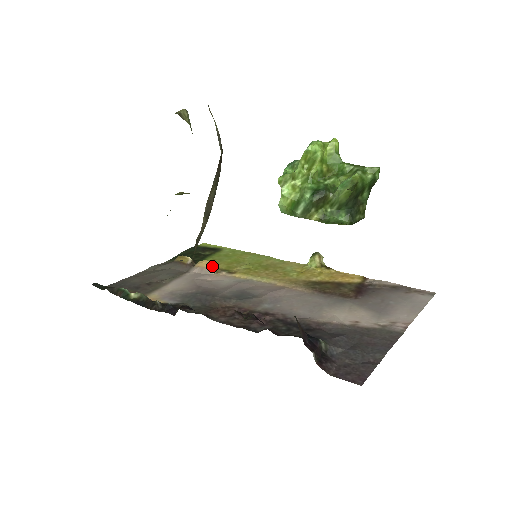
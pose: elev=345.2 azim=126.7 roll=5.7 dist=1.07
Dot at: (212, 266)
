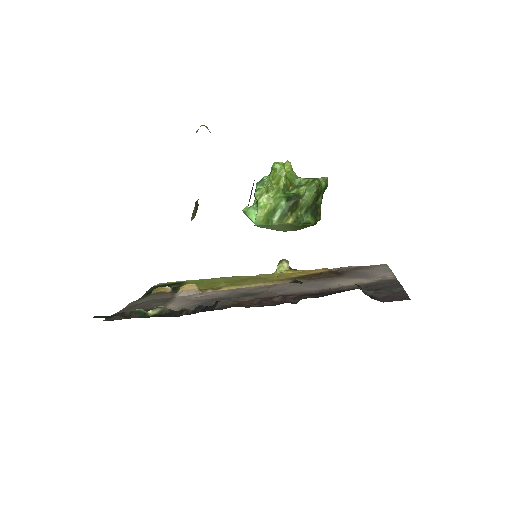
Dot at: (197, 287)
